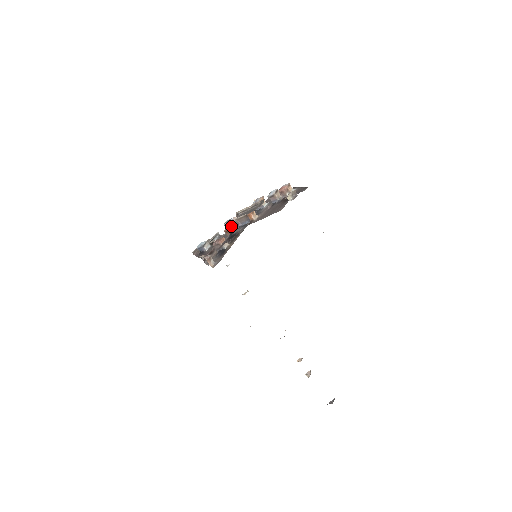
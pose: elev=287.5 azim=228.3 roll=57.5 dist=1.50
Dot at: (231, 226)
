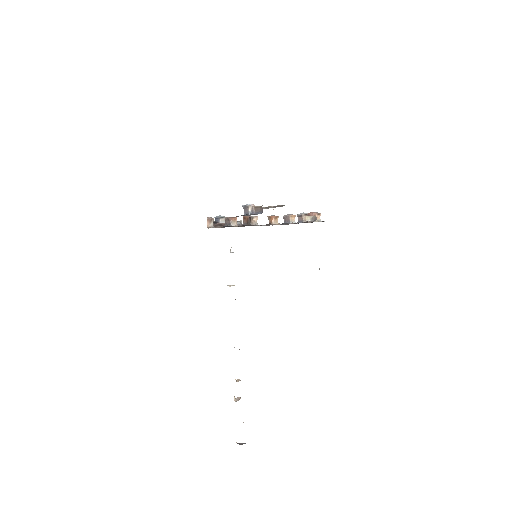
Dot at: (246, 209)
